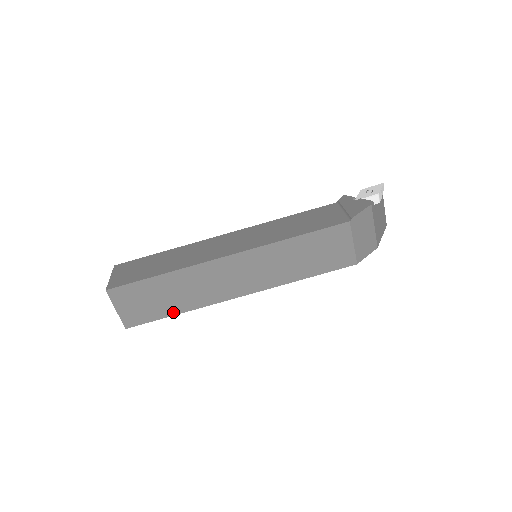
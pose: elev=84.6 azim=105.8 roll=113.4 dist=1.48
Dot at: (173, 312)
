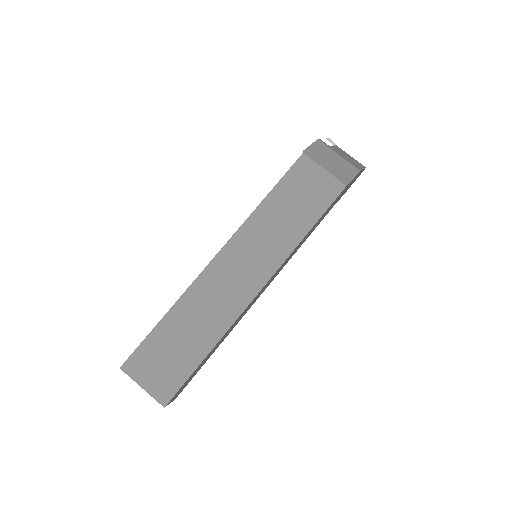
Dot at: (202, 354)
